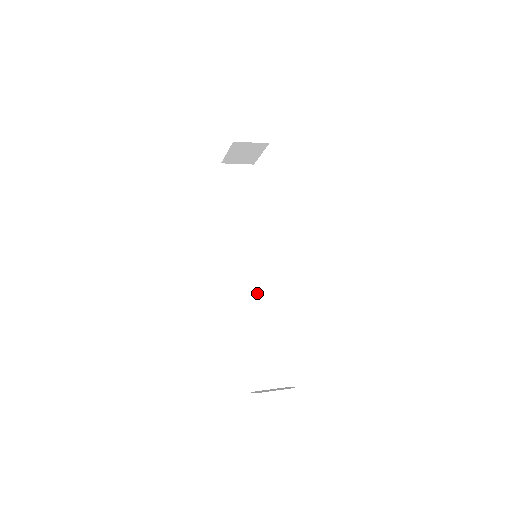
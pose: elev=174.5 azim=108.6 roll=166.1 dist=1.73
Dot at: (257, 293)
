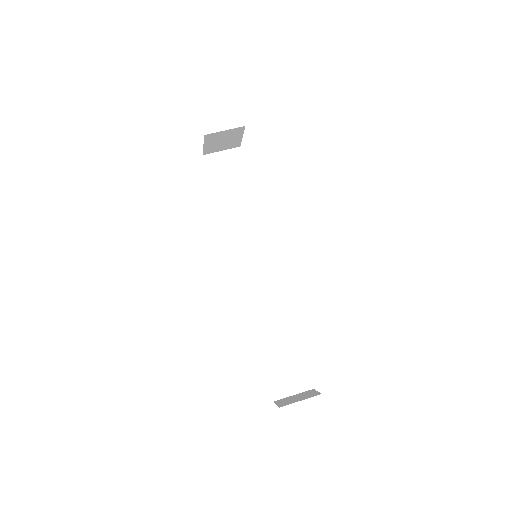
Dot at: (267, 293)
